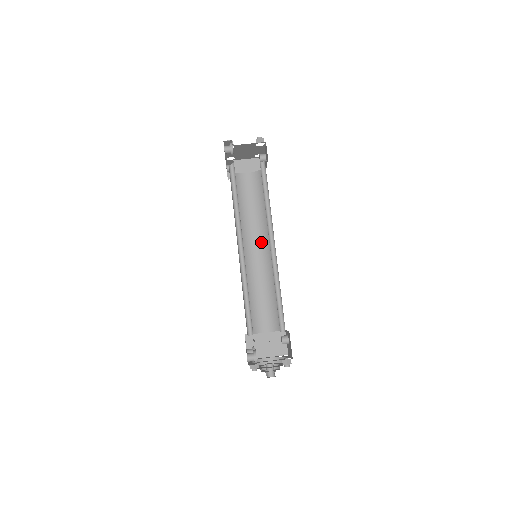
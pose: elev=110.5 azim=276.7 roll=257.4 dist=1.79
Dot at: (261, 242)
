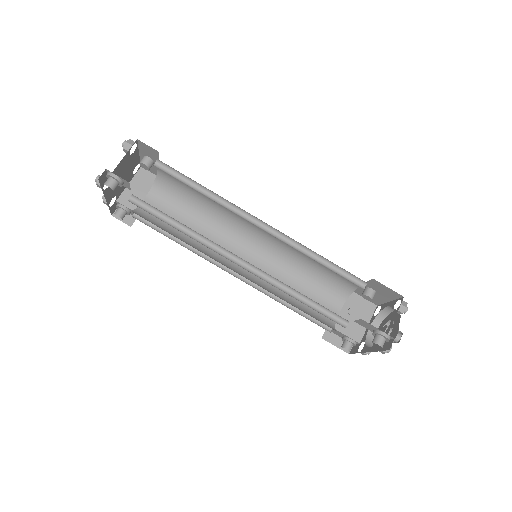
Dot at: (238, 242)
